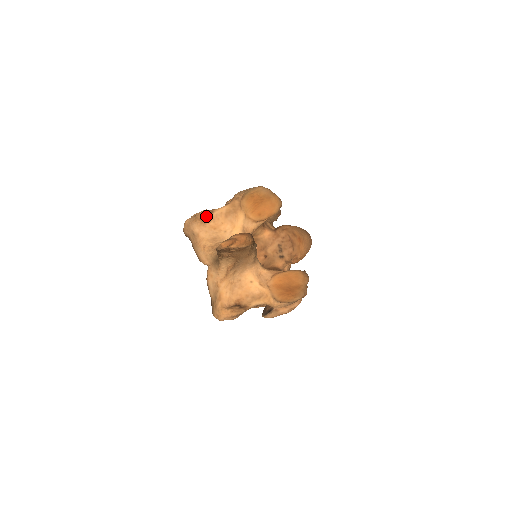
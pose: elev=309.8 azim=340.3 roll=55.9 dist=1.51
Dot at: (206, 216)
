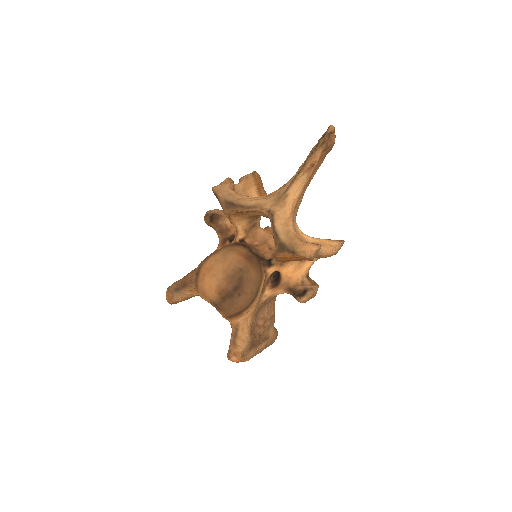
Dot at: (233, 182)
